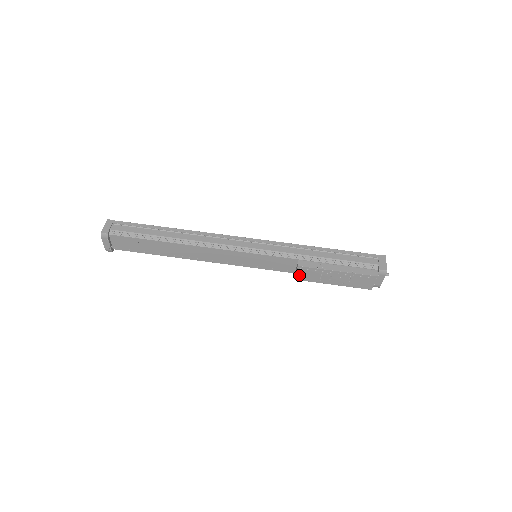
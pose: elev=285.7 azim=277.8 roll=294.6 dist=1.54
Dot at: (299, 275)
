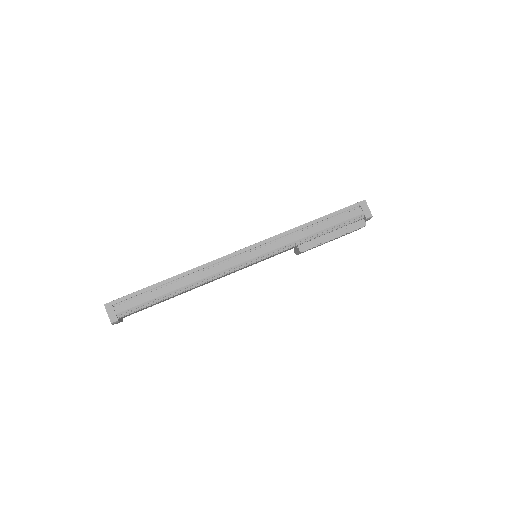
Dot at: (300, 253)
